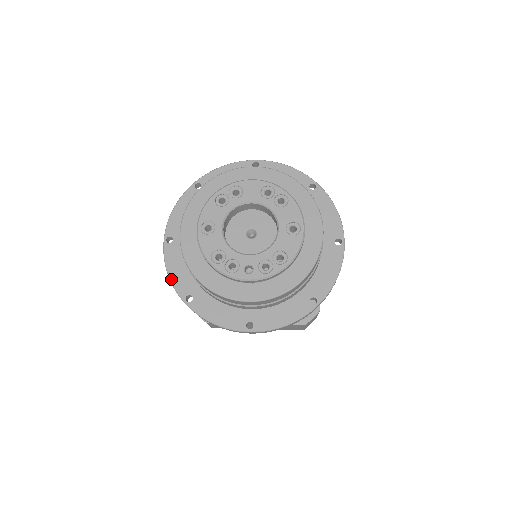
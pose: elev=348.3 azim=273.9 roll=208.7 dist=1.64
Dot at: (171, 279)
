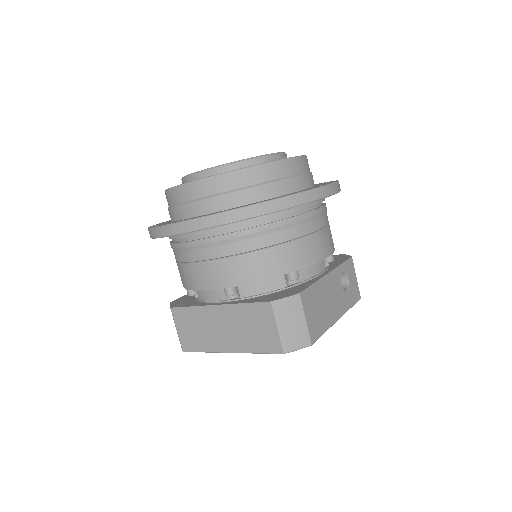
Dot at: occluded
